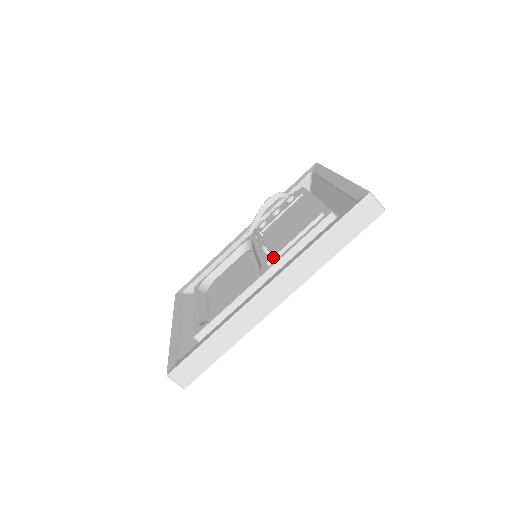
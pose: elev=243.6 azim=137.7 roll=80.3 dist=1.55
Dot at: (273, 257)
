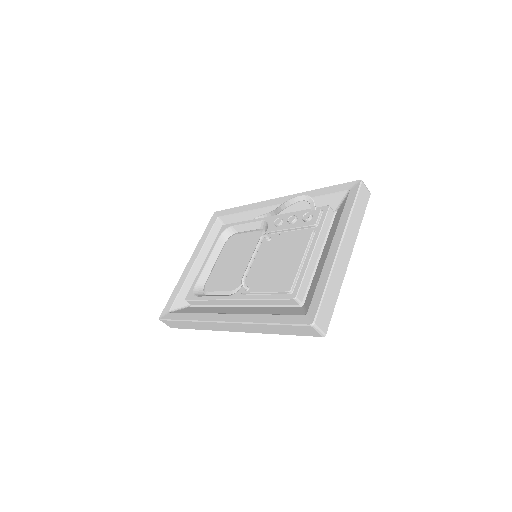
Dot at: (246, 293)
